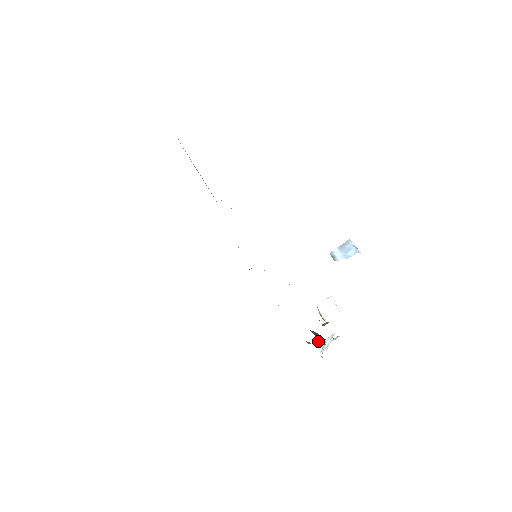
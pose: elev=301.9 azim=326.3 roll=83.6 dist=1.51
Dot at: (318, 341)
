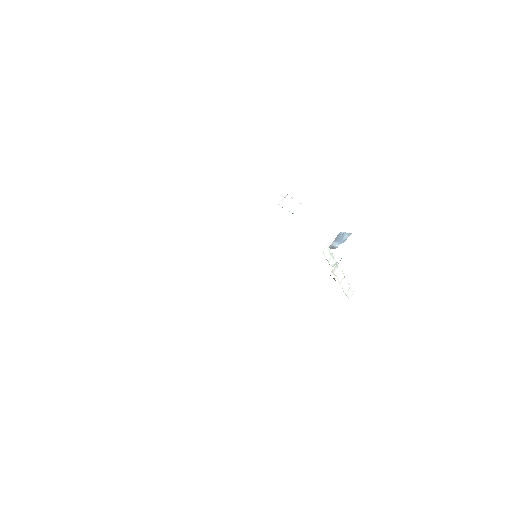
Dot at: occluded
